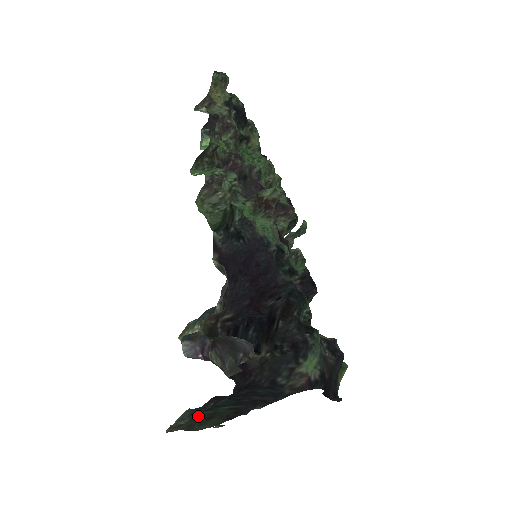
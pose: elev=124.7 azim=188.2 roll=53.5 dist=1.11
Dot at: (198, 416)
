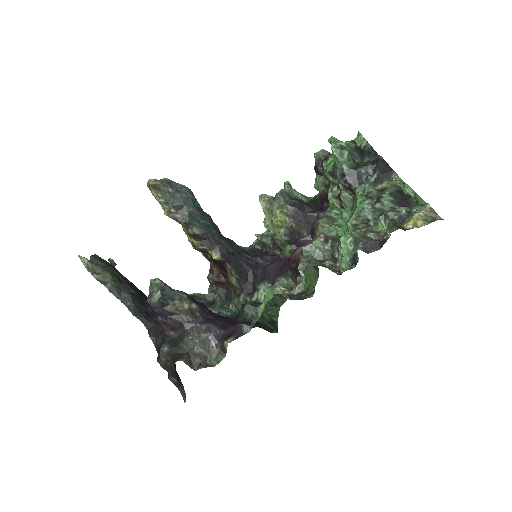
Dot at: (109, 267)
